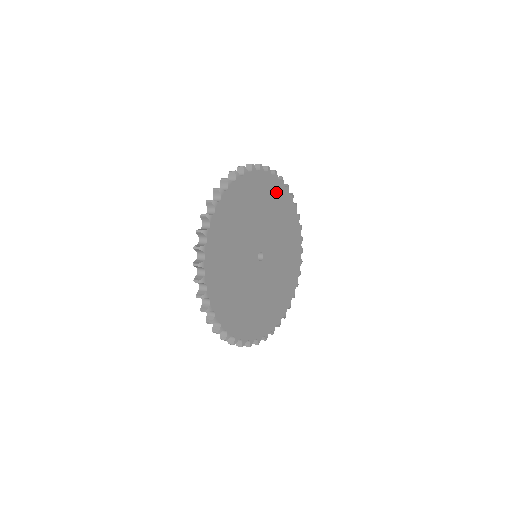
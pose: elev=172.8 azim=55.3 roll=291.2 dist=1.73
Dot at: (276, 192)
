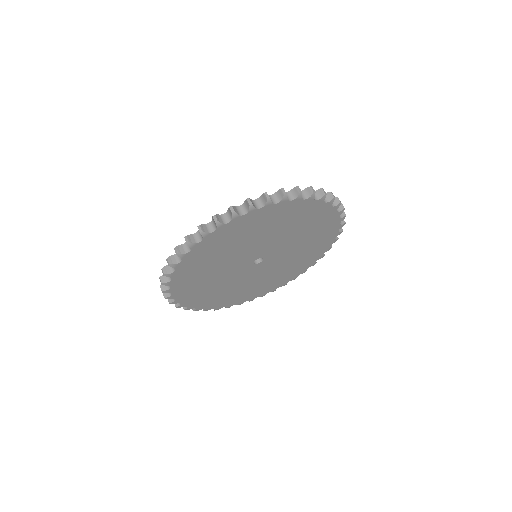
Dot at: (296, 210)
